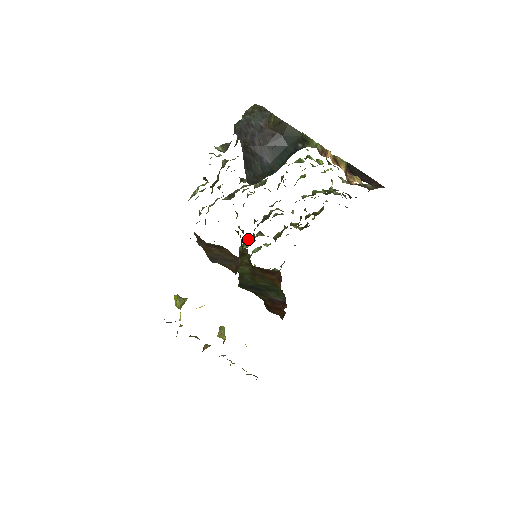
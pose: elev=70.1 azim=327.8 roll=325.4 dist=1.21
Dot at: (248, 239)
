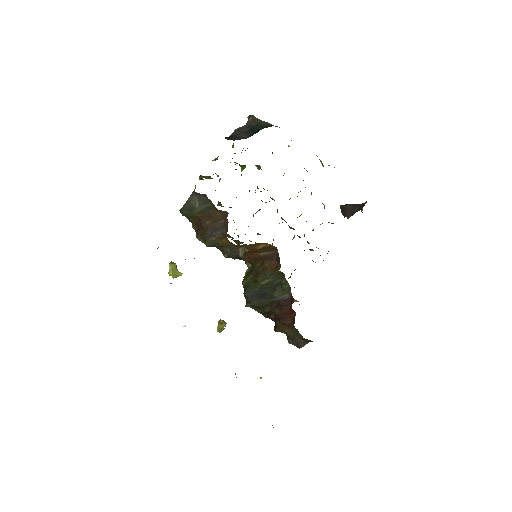
Dot at: occluded
